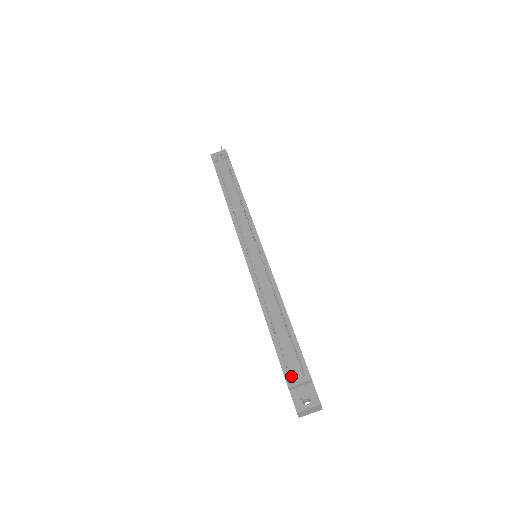
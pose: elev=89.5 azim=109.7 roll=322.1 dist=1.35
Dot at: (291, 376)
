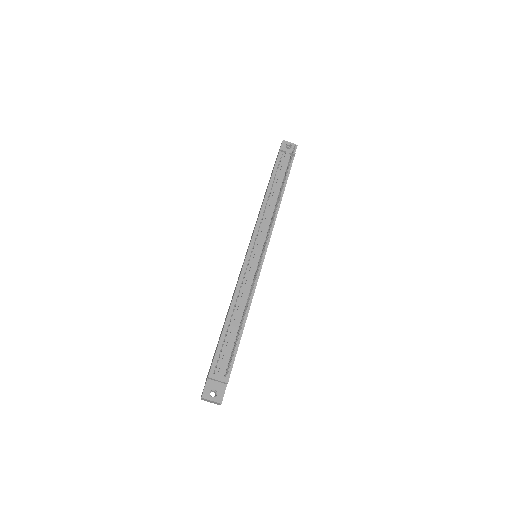
Dot at: (216, 370)
